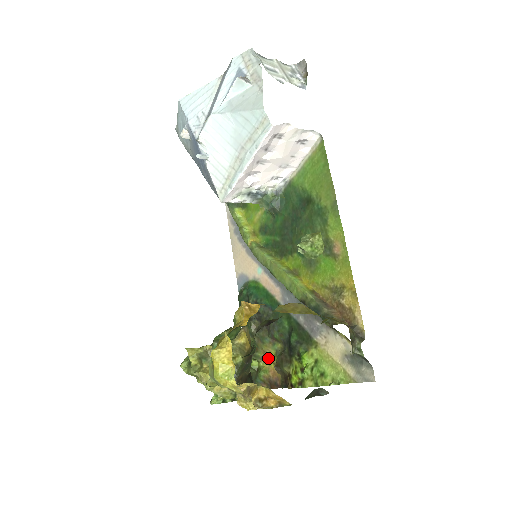
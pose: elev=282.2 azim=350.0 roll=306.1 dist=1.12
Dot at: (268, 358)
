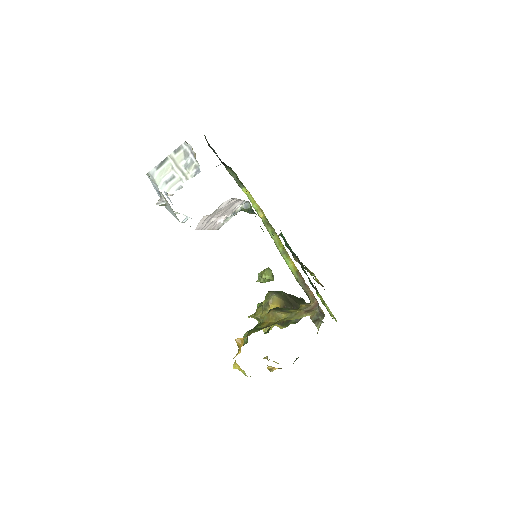
Dot at: occluded
